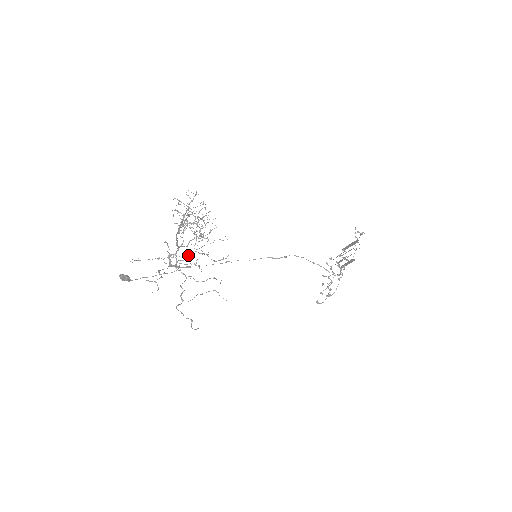
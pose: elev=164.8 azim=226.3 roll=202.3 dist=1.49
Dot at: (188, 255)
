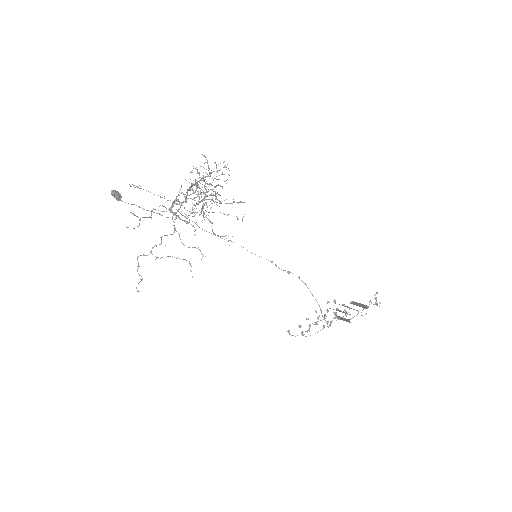
Dot at: occluded
